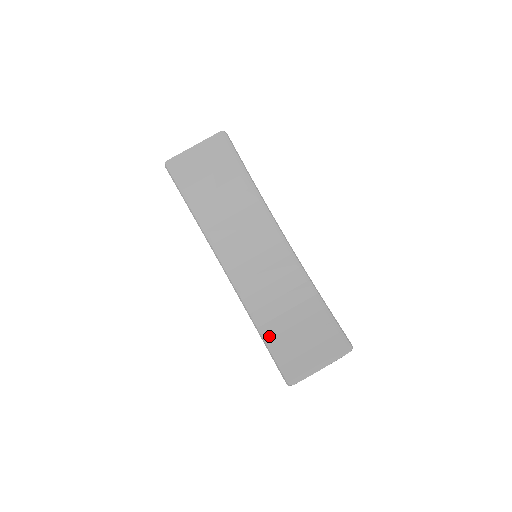
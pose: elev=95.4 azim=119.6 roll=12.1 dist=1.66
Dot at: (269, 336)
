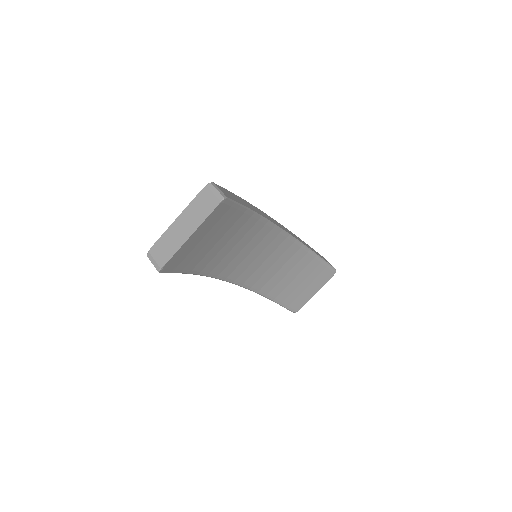
Dot at: (275, 296)
